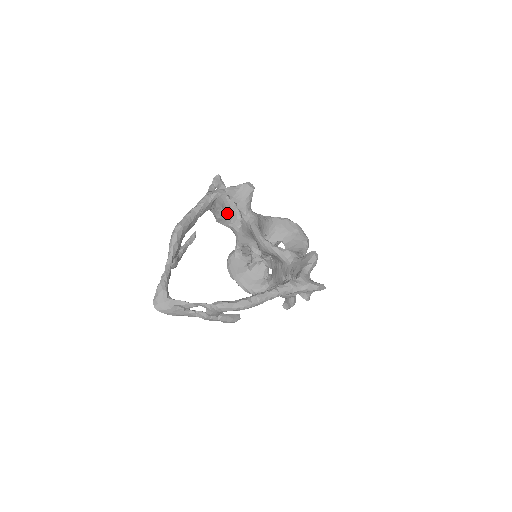
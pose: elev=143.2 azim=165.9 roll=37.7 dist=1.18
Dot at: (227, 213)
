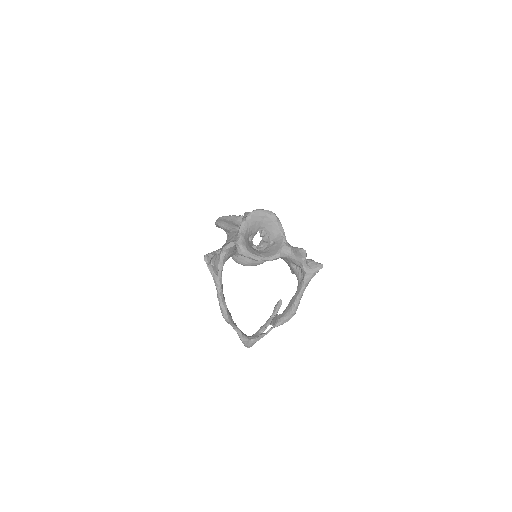
Dot at: occluded
